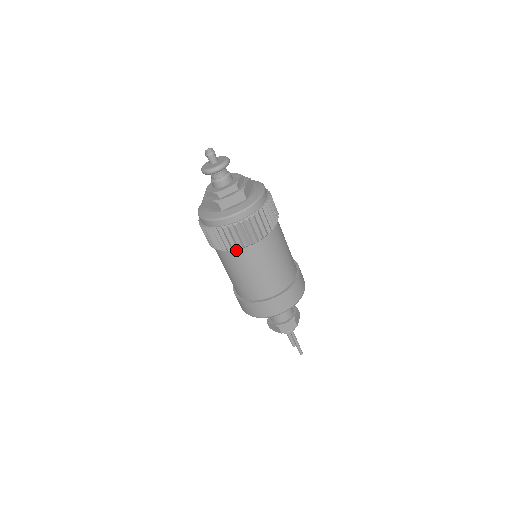
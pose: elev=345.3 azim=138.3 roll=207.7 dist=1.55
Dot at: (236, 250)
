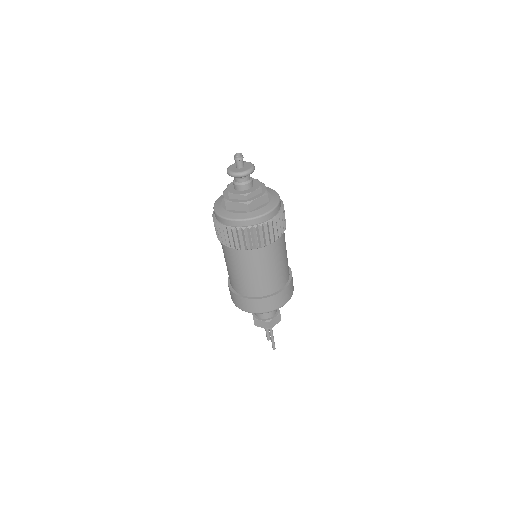
Dot at: (226, 246)
